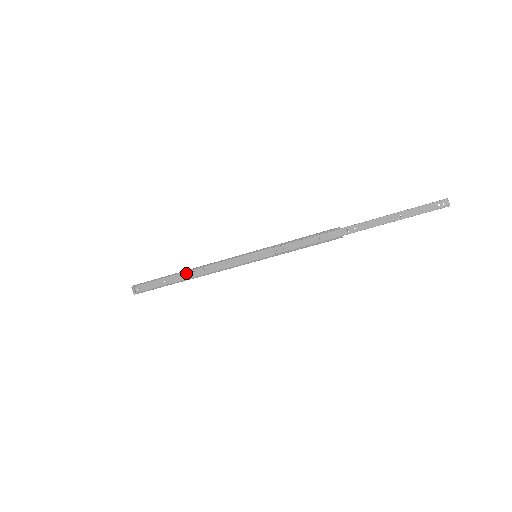
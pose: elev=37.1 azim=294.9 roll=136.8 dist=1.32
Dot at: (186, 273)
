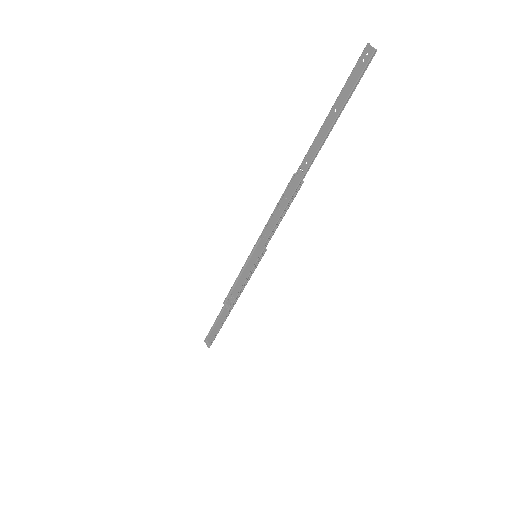
Dot at: occluded
